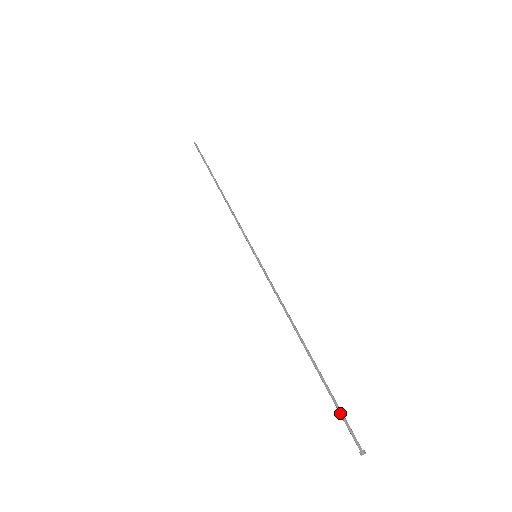
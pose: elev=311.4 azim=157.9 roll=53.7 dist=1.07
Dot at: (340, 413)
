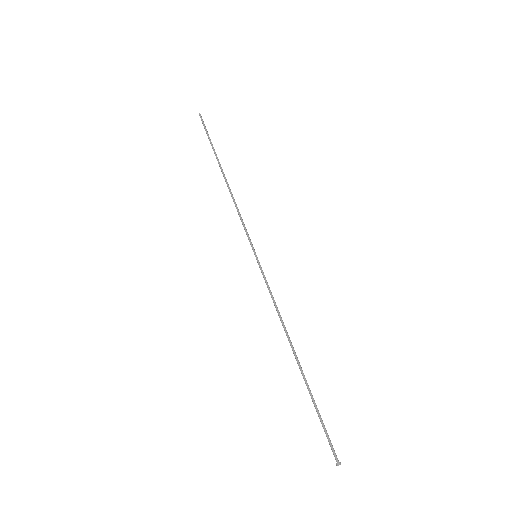
Dot at: (322, 426)
